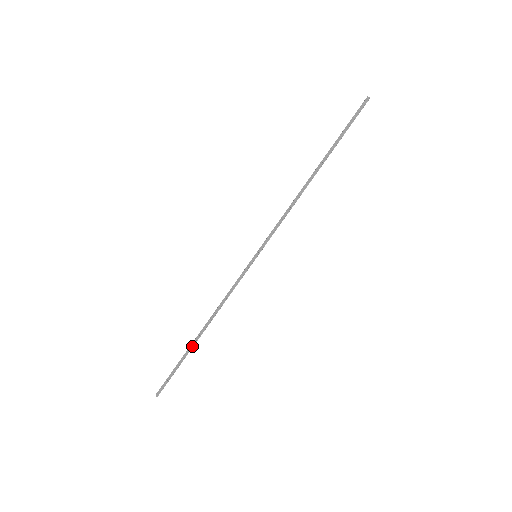
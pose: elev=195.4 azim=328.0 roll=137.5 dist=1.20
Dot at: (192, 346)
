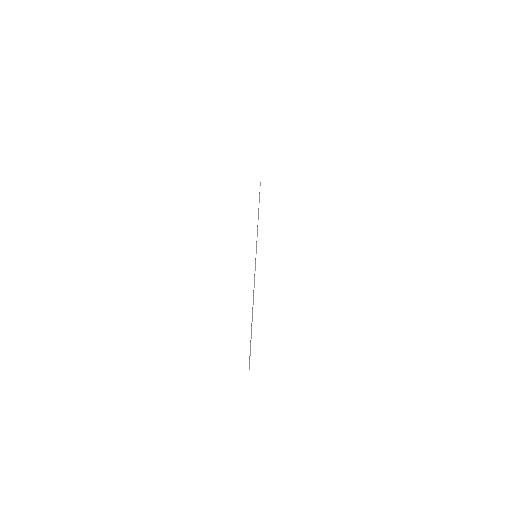
Dot at: occluded
